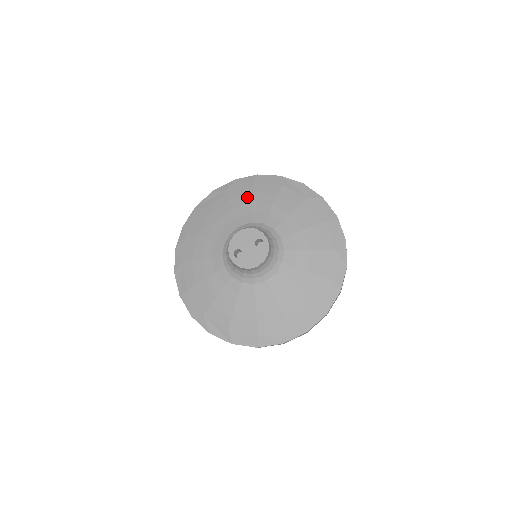
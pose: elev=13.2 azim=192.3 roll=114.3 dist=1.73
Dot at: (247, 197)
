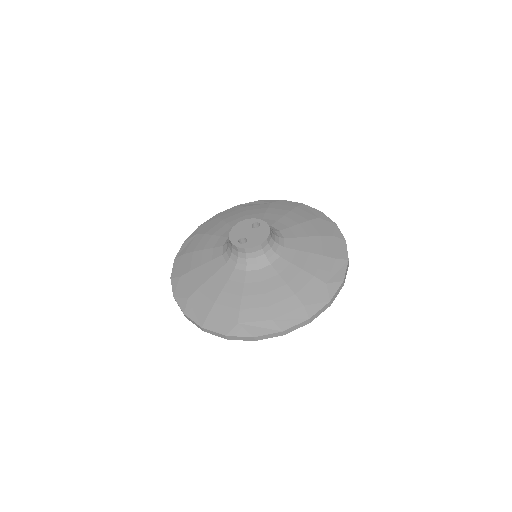
Dot at: (219, 224)
